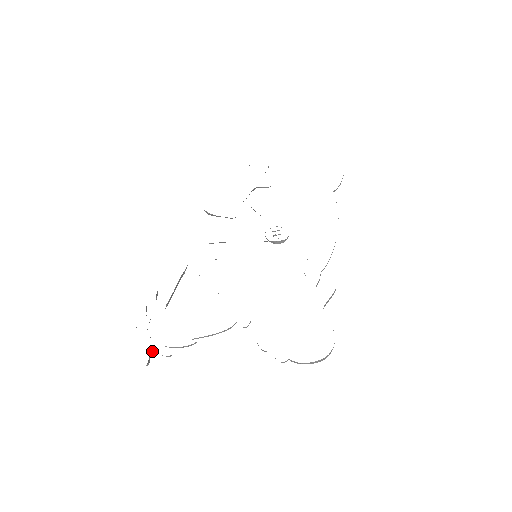
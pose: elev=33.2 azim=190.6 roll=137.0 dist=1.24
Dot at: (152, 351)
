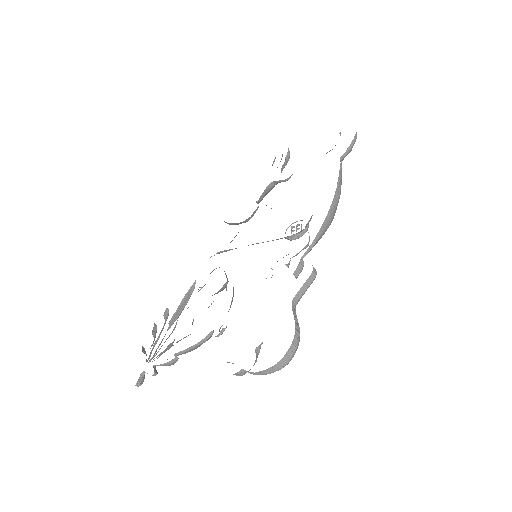
Dot at: (143, 371)
